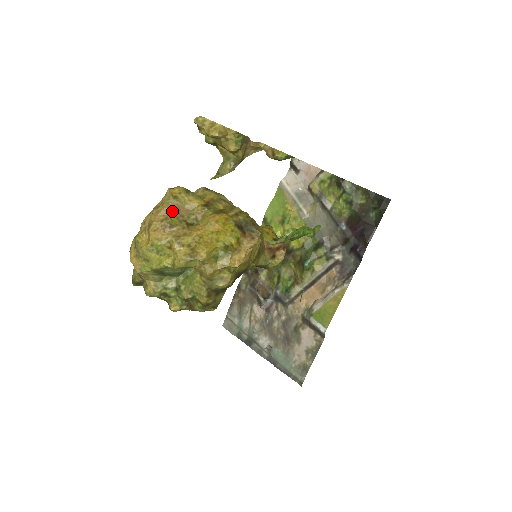
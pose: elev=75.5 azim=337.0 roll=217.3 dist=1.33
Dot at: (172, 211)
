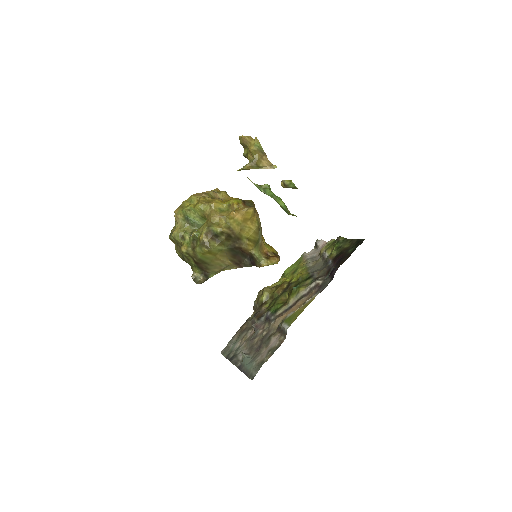
Dot at: (211, 193)
